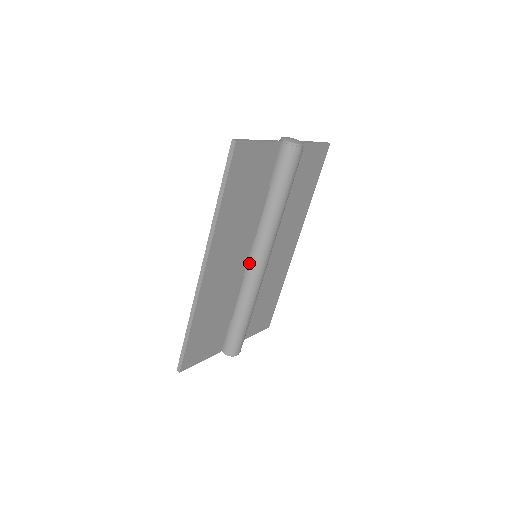
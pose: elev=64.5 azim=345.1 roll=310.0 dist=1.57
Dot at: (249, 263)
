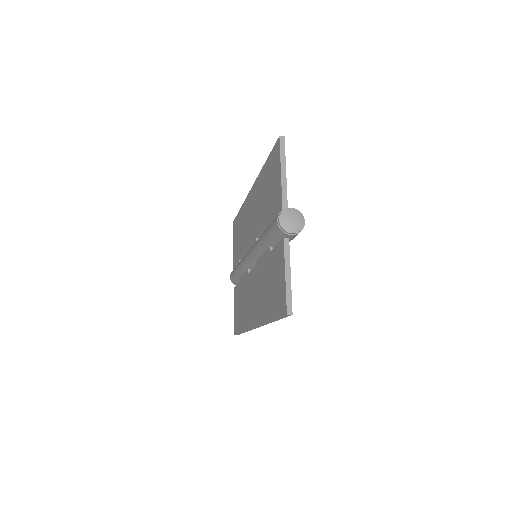
Dot at: occluded
